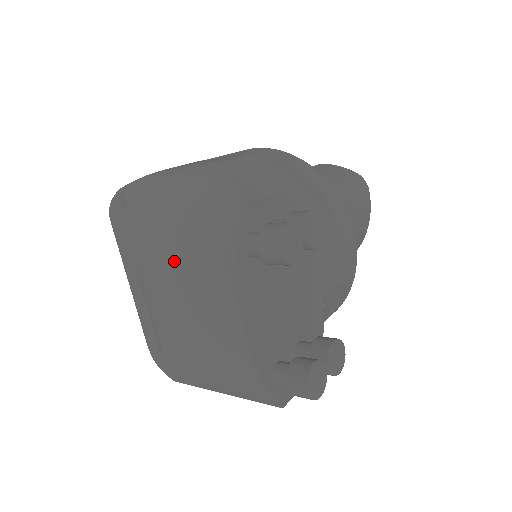
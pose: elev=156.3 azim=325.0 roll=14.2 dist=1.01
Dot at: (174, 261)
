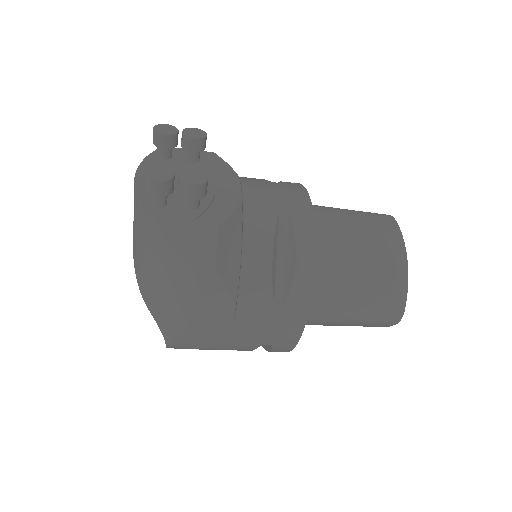
Dot at: occluded
